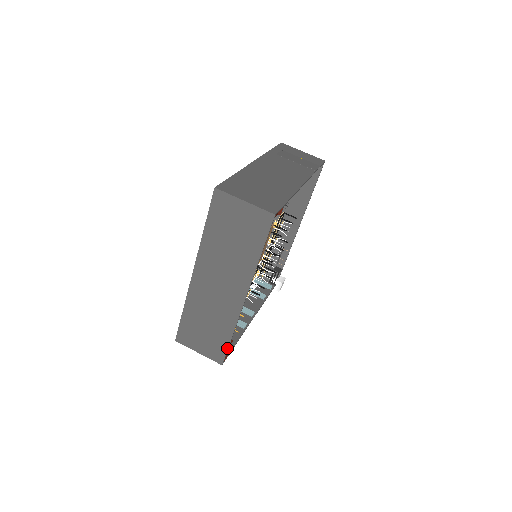
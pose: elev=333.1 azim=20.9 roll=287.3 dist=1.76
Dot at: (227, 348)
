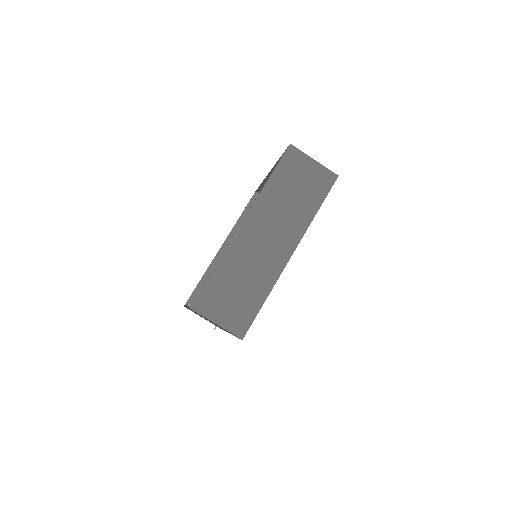
Dot at: (256, 315)
